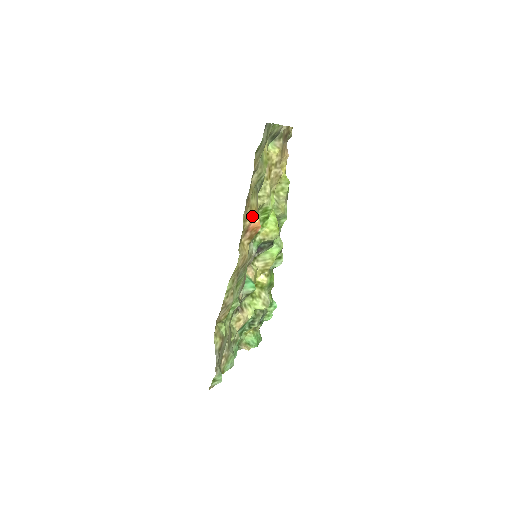
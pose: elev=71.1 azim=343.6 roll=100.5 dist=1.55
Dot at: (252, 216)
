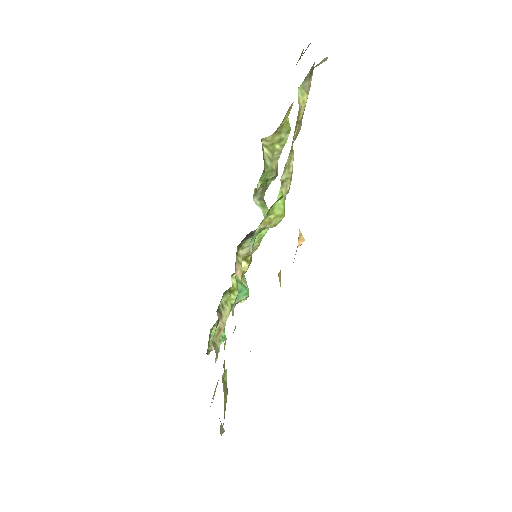
Dot at: (298, 237)
